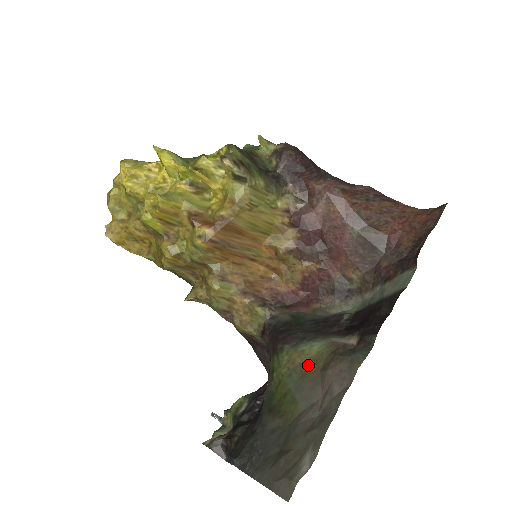
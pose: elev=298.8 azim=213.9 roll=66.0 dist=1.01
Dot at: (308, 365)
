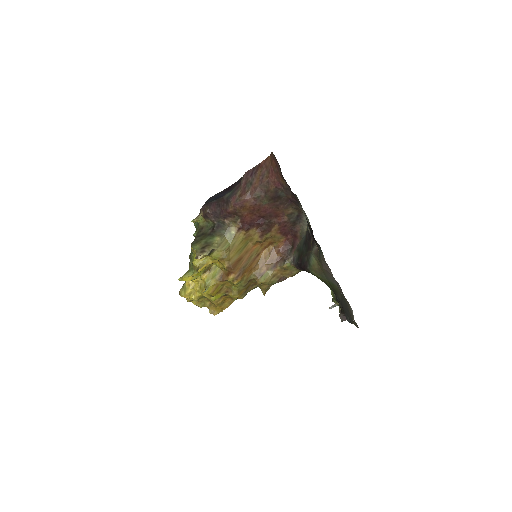
Dot at: (320, 268)
